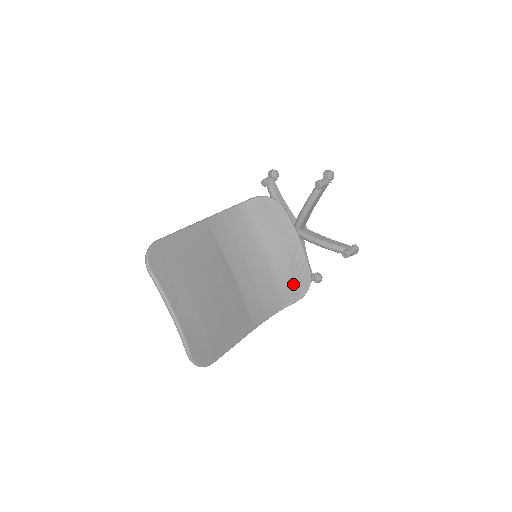
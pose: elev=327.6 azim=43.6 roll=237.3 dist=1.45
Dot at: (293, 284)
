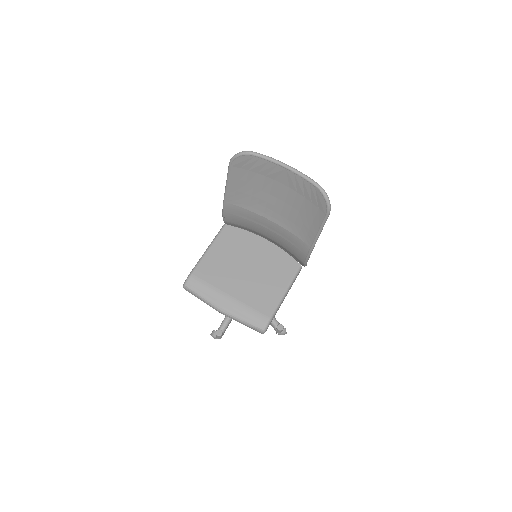
Dot at: occluded
